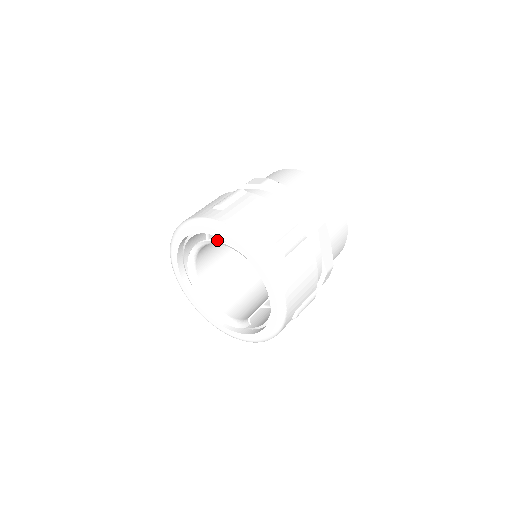
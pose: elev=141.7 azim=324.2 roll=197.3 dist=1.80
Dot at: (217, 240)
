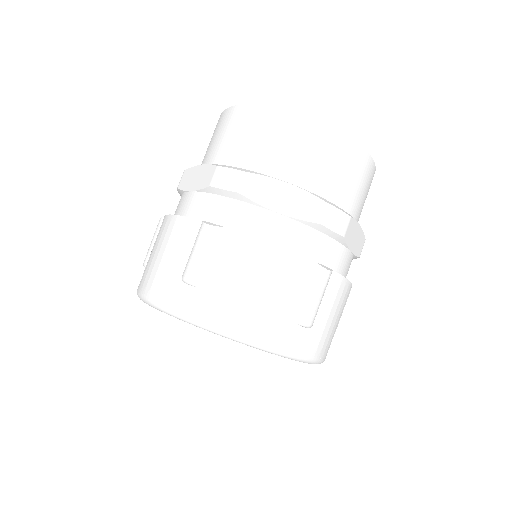
Dot at: occluded
